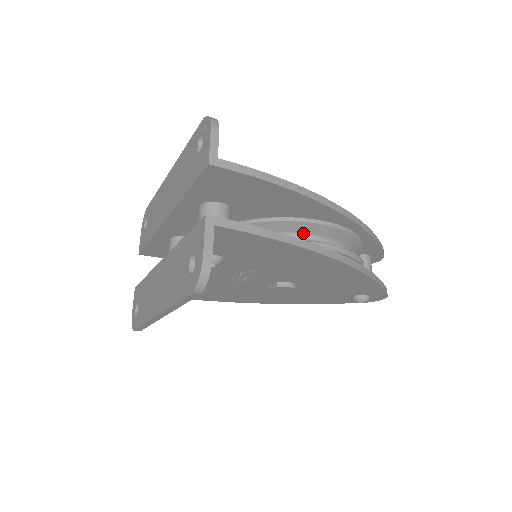
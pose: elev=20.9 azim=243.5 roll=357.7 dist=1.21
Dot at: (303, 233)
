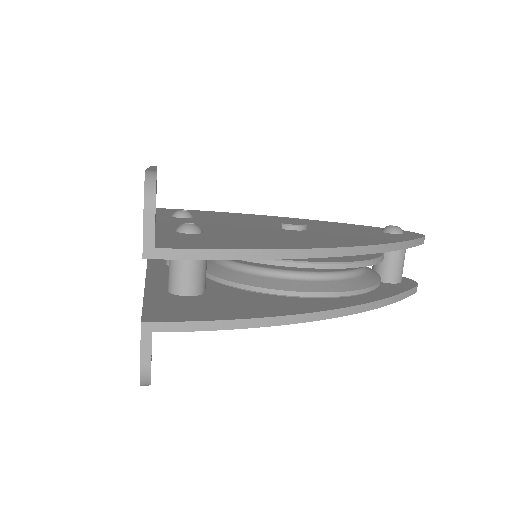
Dot at: (293, 270)
